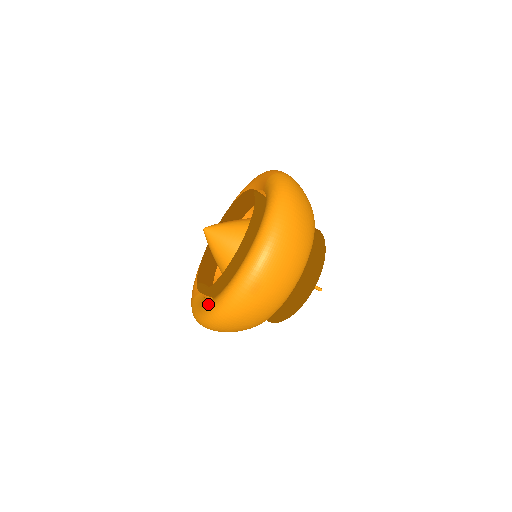
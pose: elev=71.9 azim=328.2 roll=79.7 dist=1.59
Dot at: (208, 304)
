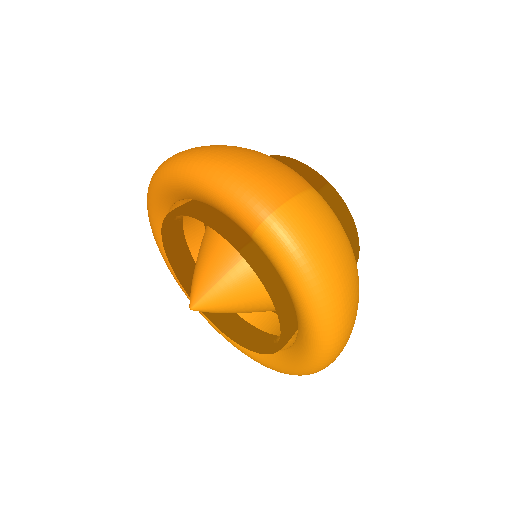
Dot at: (256, 358)
